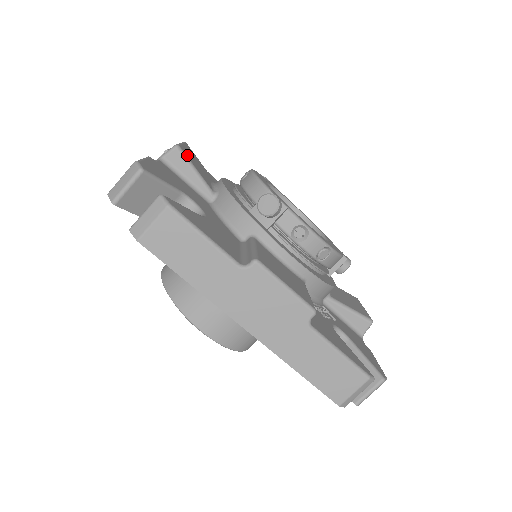
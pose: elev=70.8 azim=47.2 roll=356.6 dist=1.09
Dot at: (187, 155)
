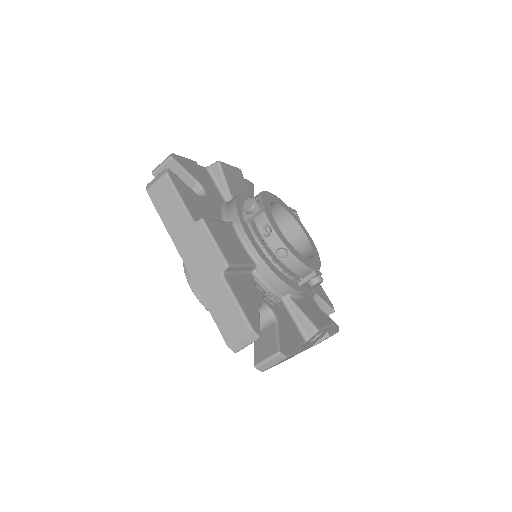
Dot at: (225, 169)
